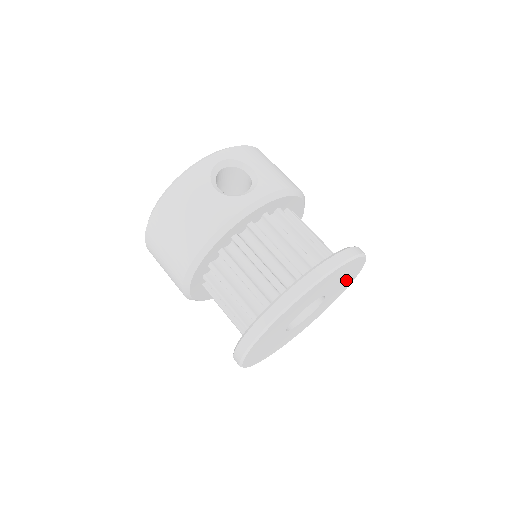
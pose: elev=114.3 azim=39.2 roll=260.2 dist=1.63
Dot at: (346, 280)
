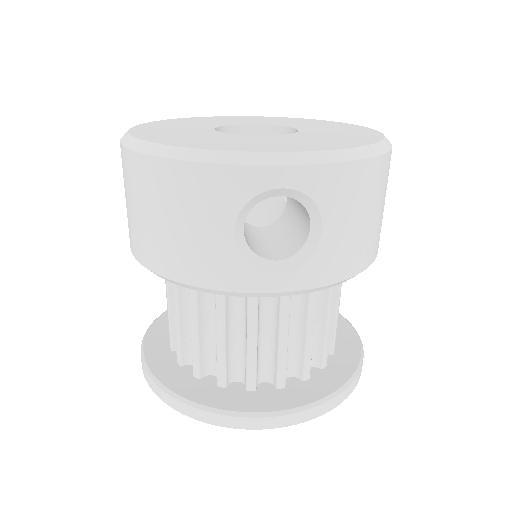
Dot at: occluded
